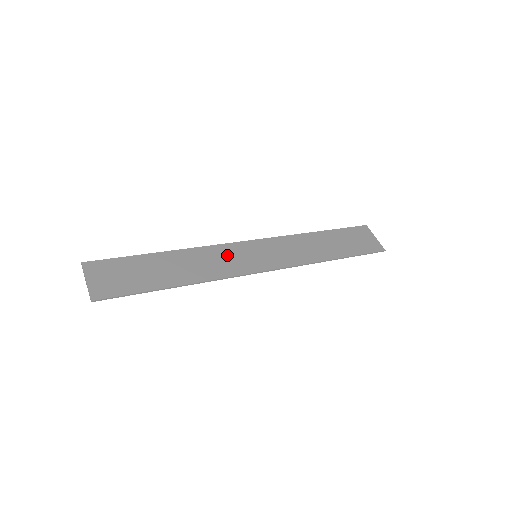
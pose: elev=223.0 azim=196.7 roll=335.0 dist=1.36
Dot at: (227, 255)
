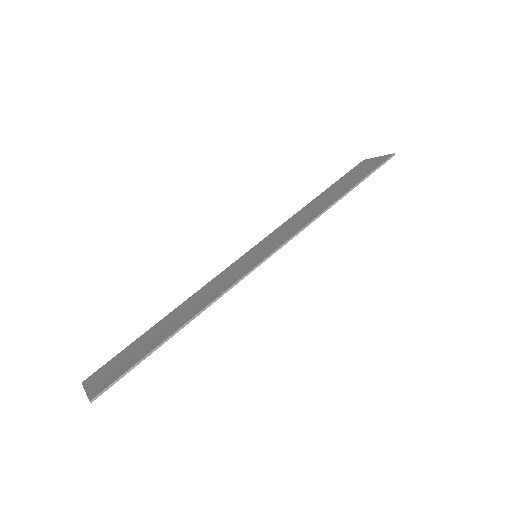
Dot at: (225, 276)
